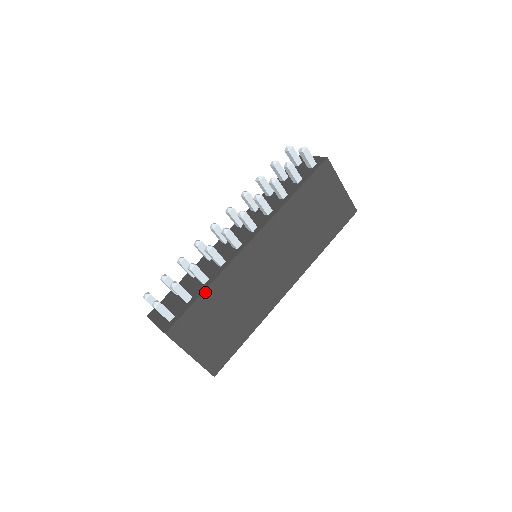
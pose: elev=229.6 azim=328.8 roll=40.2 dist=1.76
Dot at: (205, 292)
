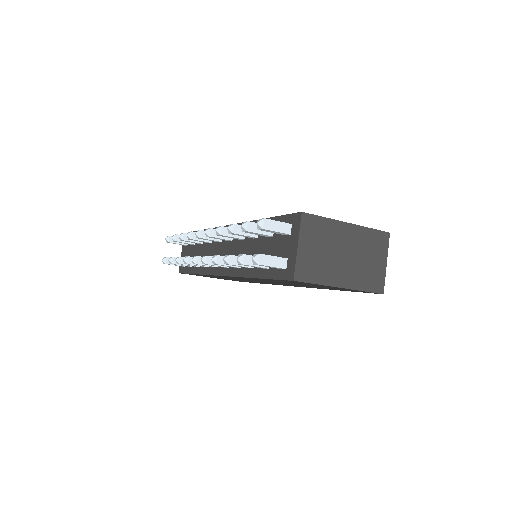
Dot at: (196, 274)
